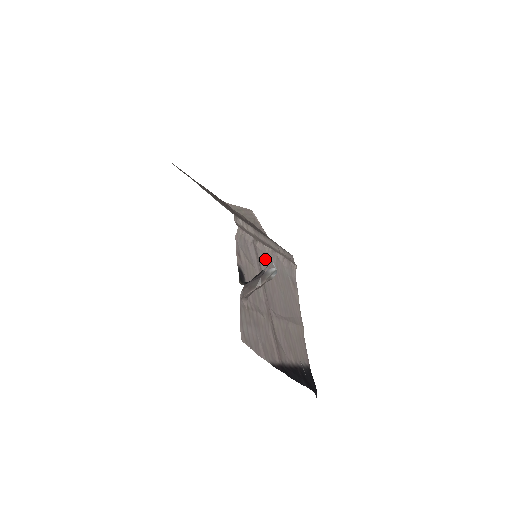
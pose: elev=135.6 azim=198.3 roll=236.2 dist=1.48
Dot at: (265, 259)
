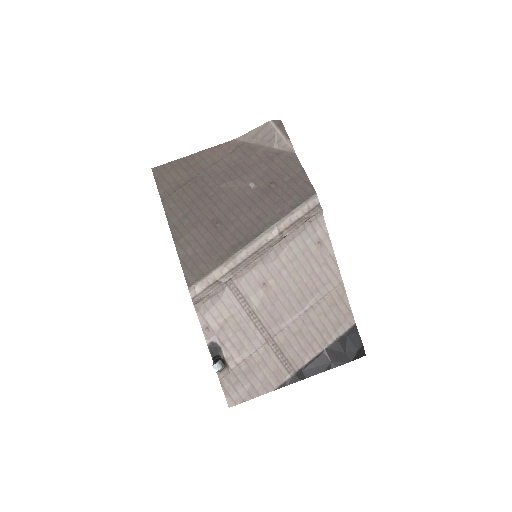
Dot at: (252, 279)
